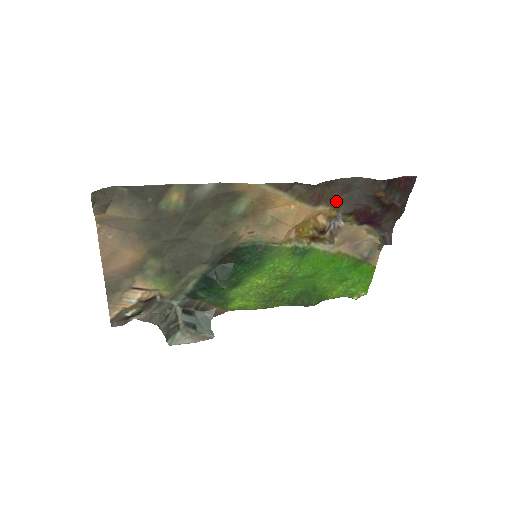
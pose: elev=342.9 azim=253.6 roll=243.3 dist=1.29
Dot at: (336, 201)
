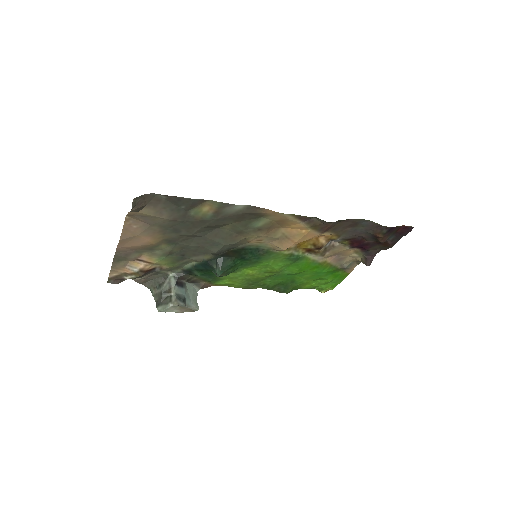
Dot at: (341, 230)
